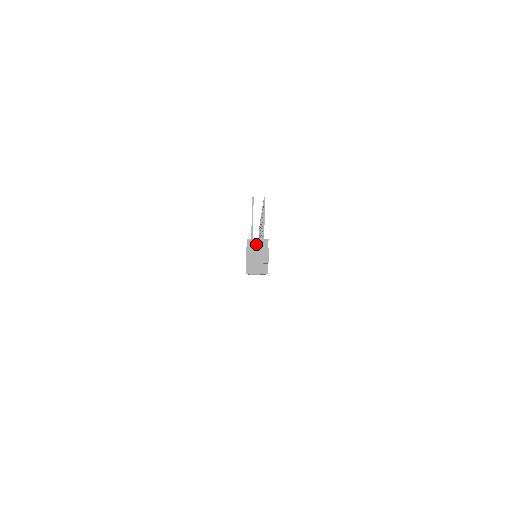
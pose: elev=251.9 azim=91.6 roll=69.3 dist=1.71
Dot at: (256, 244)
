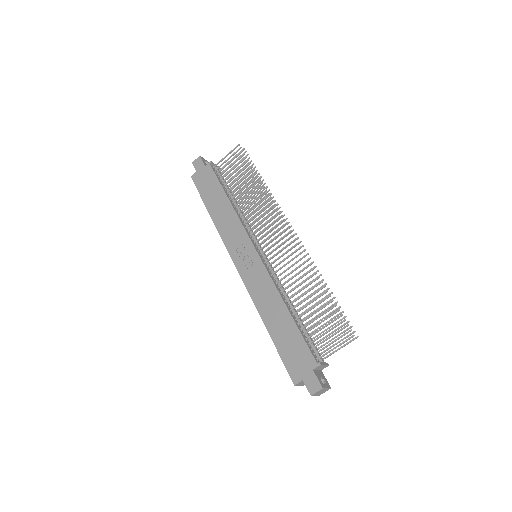
Dot at: (321, 368)
